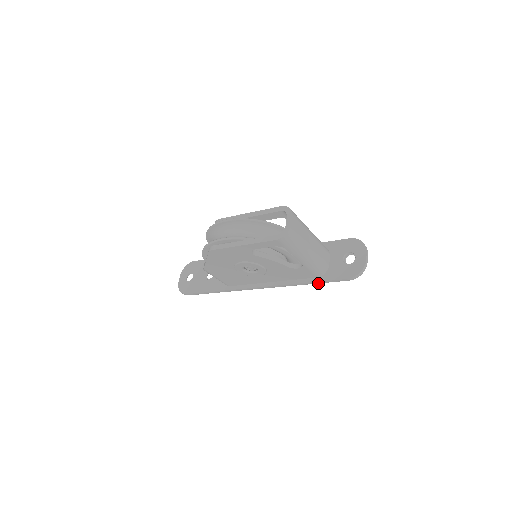
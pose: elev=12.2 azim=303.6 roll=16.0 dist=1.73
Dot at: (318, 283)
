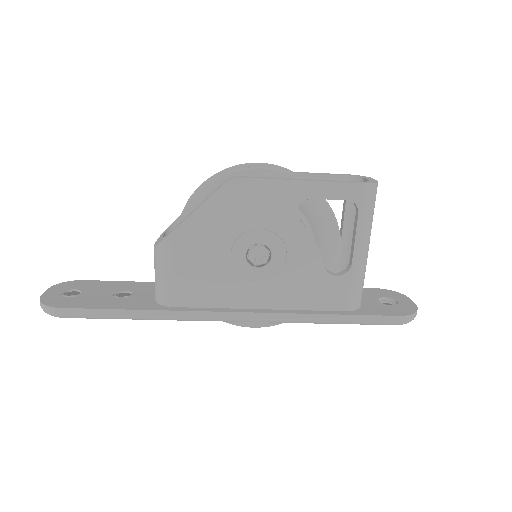
Dot at: (346, 321)
